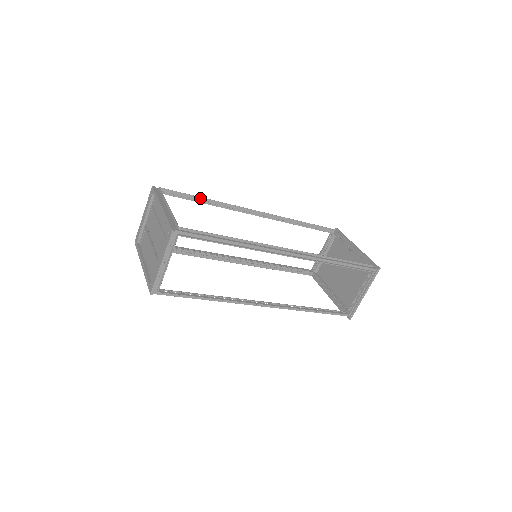
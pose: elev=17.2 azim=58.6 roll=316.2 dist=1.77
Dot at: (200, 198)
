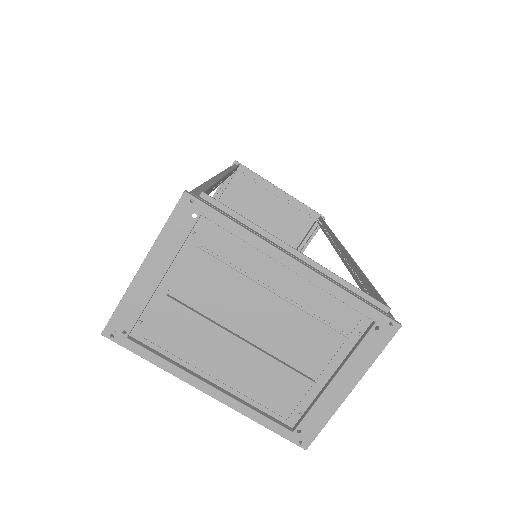
Dot at: (215, 184)
